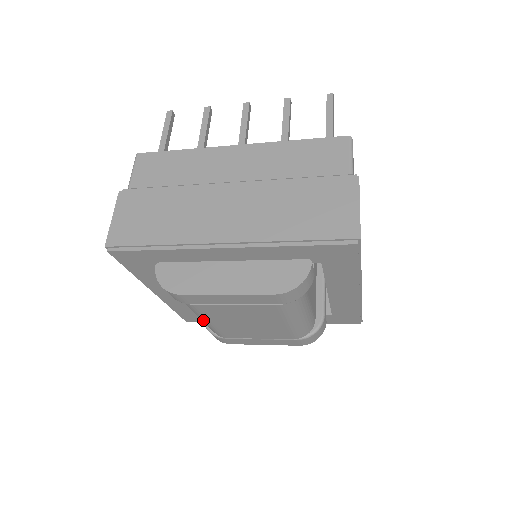
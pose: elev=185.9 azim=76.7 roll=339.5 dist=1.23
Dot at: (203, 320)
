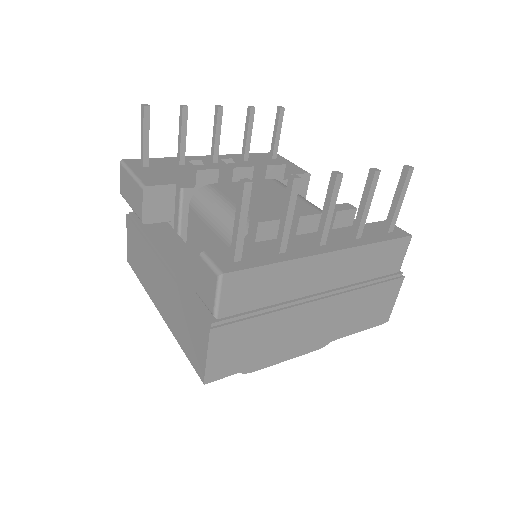
Dot at: occluded
